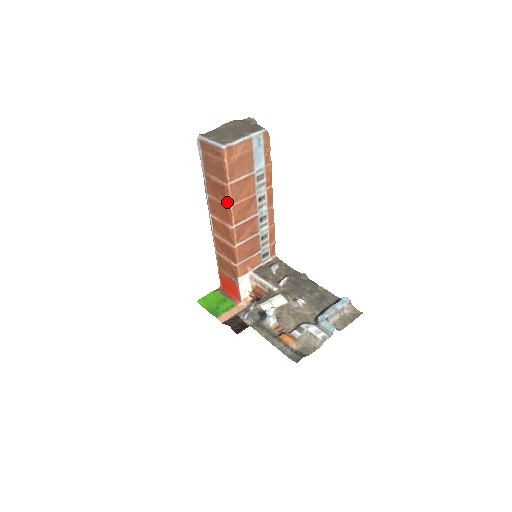
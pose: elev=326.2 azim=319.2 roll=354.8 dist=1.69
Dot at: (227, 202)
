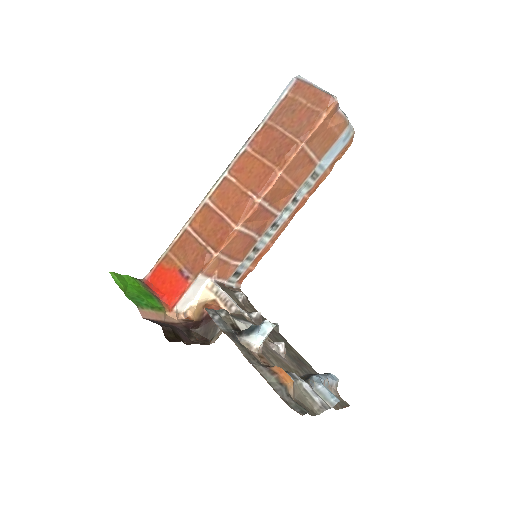
Dot at: (280, 164)
